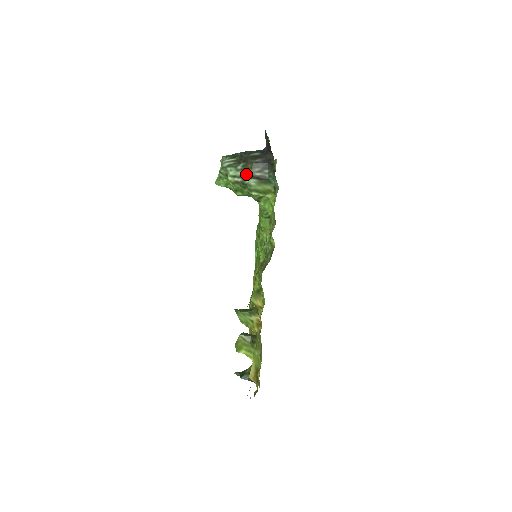
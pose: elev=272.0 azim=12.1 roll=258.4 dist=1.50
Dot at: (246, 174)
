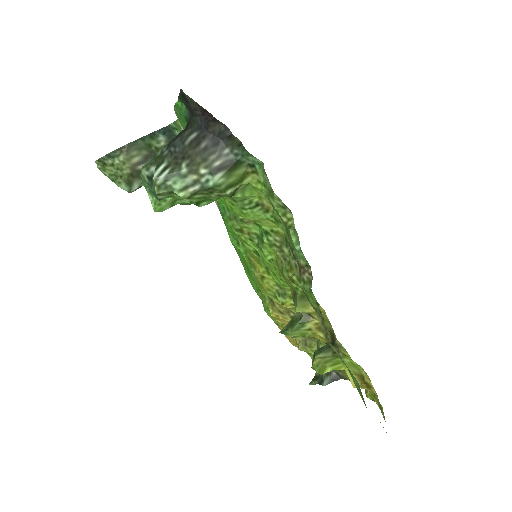
Dot at: (201, 174)
